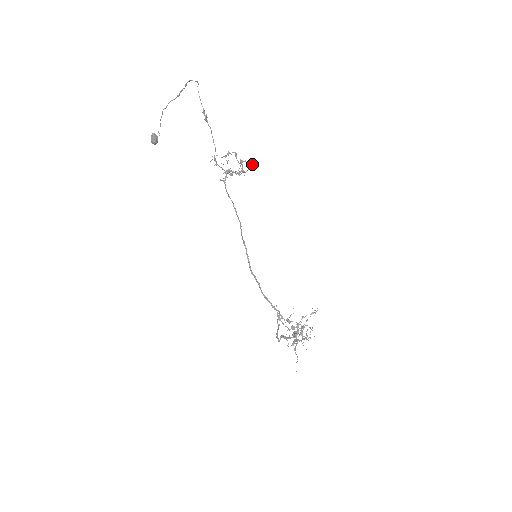
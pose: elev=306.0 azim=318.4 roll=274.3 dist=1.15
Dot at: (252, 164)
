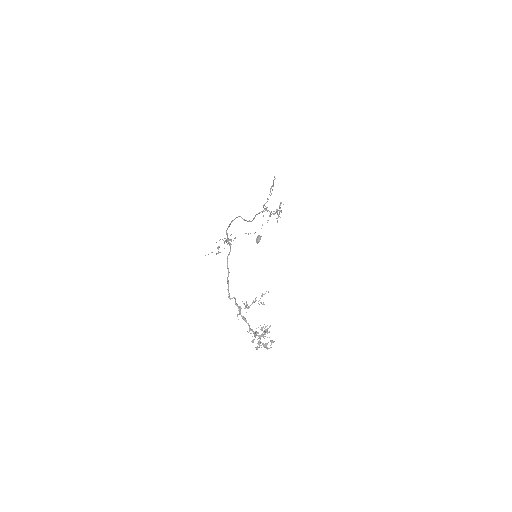
Dot at: occluded
